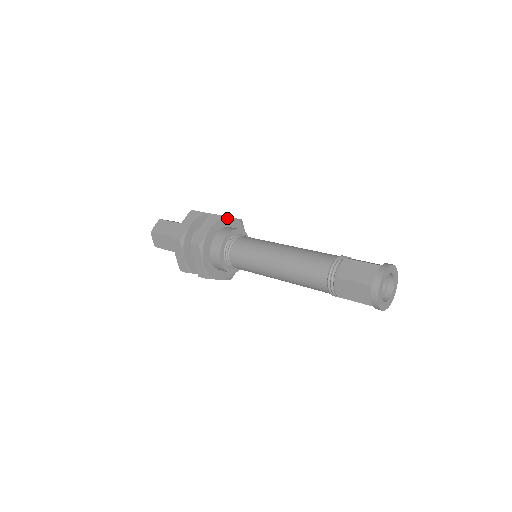
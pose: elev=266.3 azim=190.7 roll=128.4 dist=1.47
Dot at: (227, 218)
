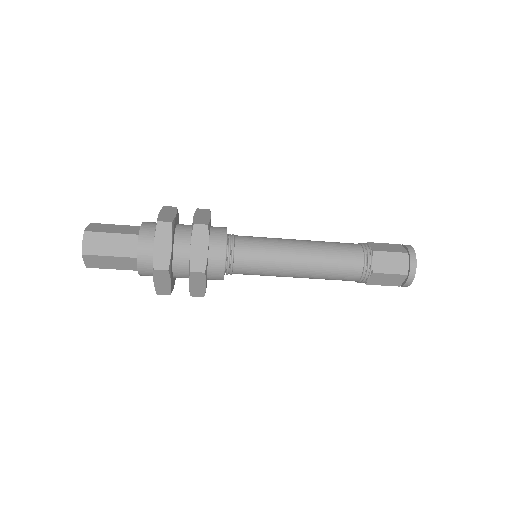
Dot at: occluded
